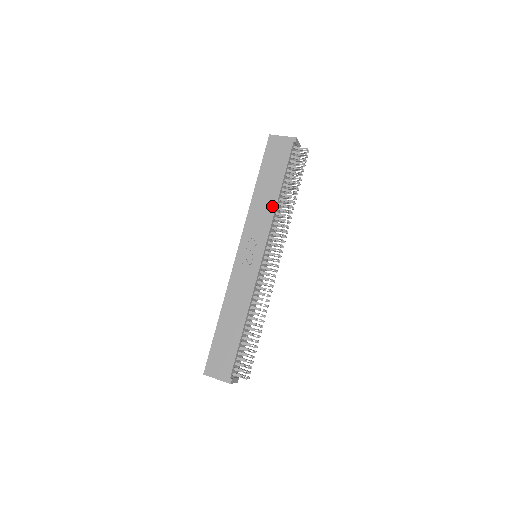
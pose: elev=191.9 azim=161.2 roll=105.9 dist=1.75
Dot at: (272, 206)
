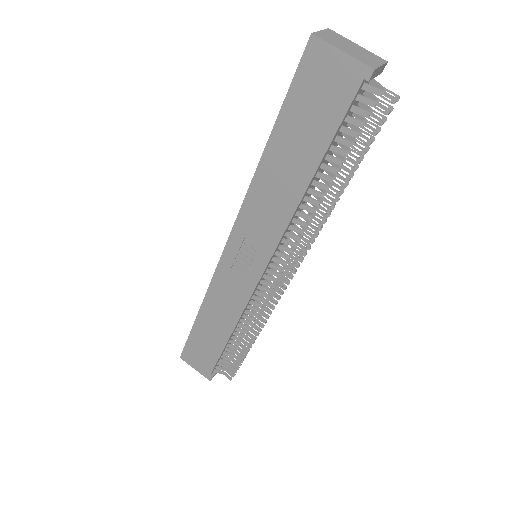
Dot at: (290, 204)
